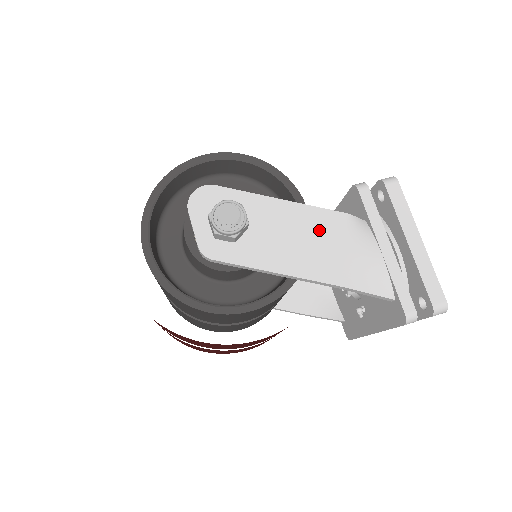
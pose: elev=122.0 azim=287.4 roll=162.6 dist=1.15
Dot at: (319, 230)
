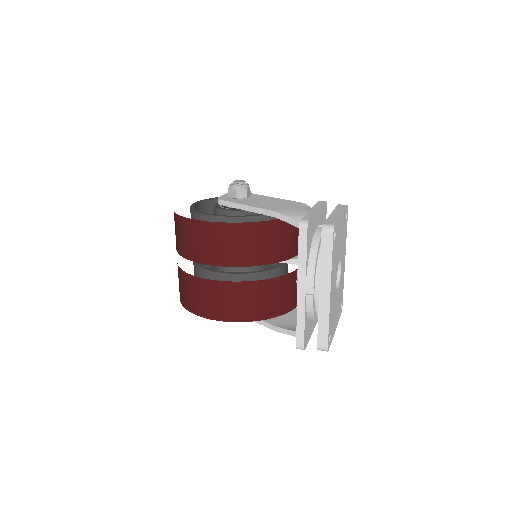
Dot at: (283, 203)
